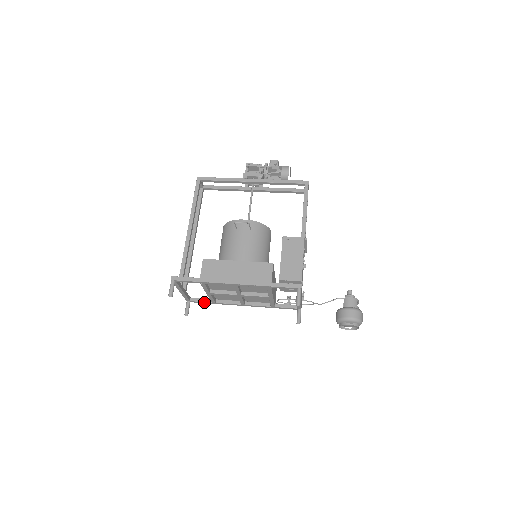
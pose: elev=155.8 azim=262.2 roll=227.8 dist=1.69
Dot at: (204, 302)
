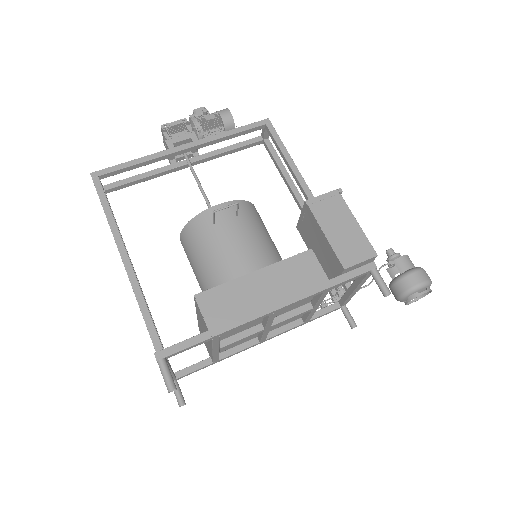
Dot at: (200, 368)
